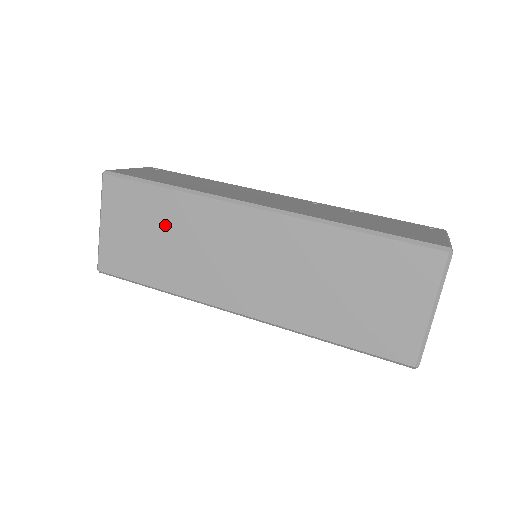
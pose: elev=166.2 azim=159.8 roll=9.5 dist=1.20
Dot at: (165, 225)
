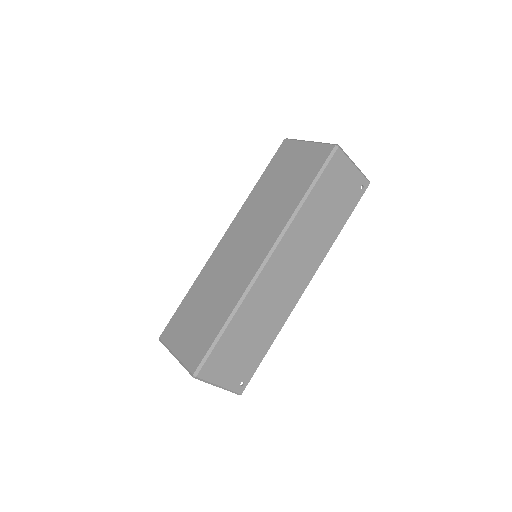
Dot at: (201, 300)
